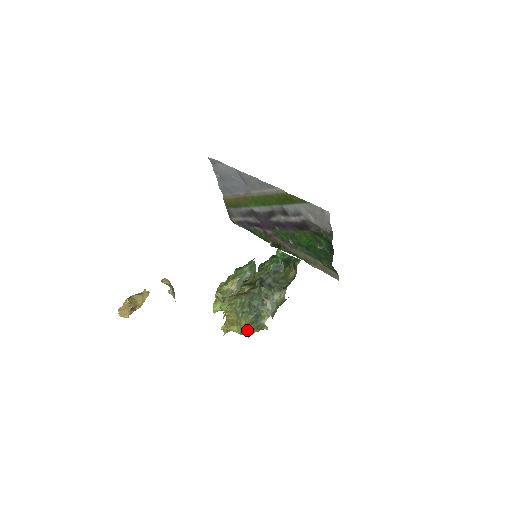
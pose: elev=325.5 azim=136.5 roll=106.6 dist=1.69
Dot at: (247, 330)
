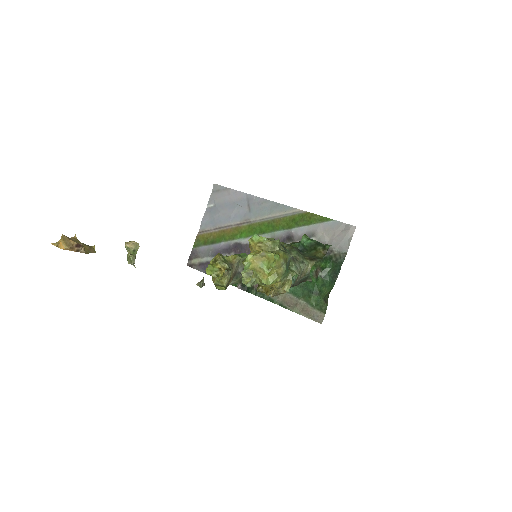
Dot at: (276, 270)
